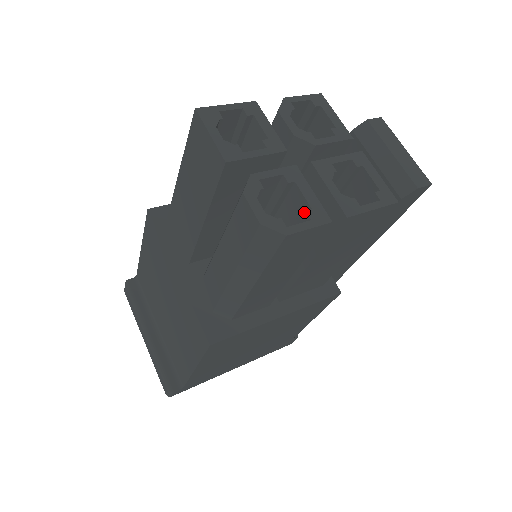
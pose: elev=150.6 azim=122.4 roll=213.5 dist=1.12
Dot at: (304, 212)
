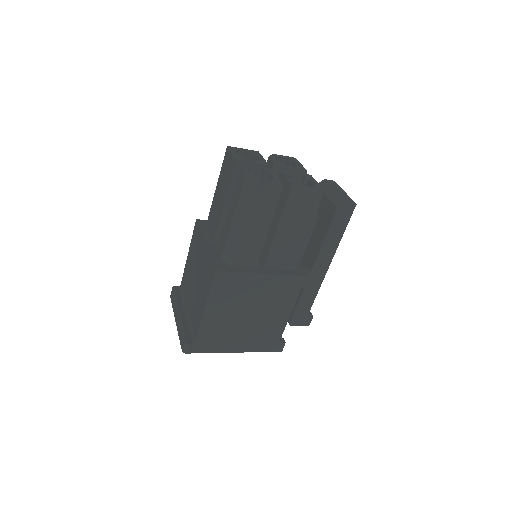
Dot at: (270, 179)
